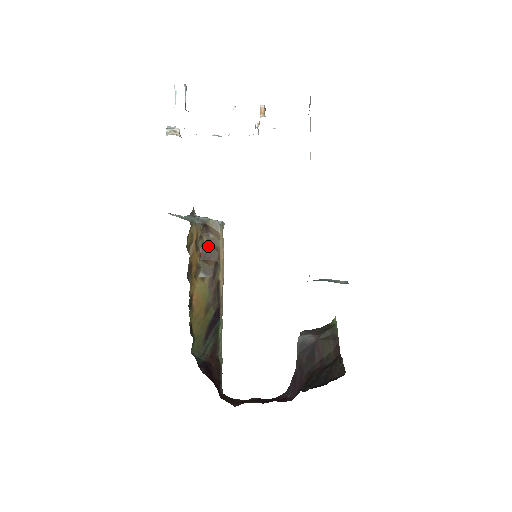
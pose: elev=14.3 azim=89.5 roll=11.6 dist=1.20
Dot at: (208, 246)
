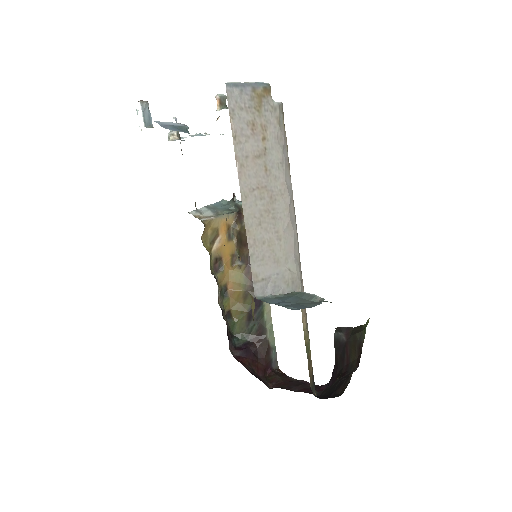
Dot at: (242, 234)
